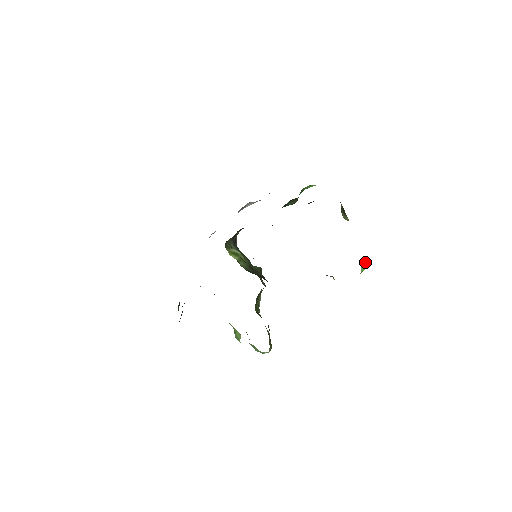
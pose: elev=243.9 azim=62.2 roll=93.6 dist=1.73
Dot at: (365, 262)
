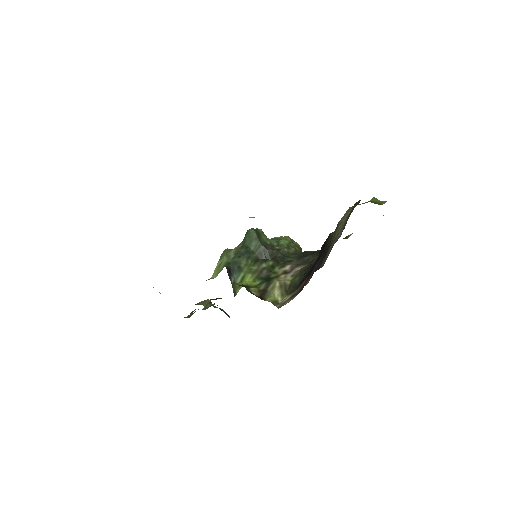
Dot at: occluded
